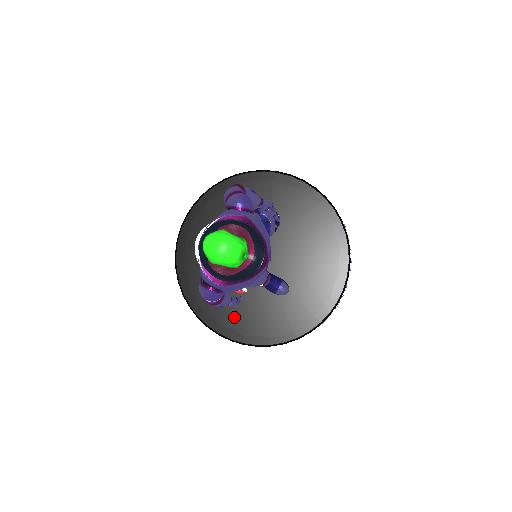
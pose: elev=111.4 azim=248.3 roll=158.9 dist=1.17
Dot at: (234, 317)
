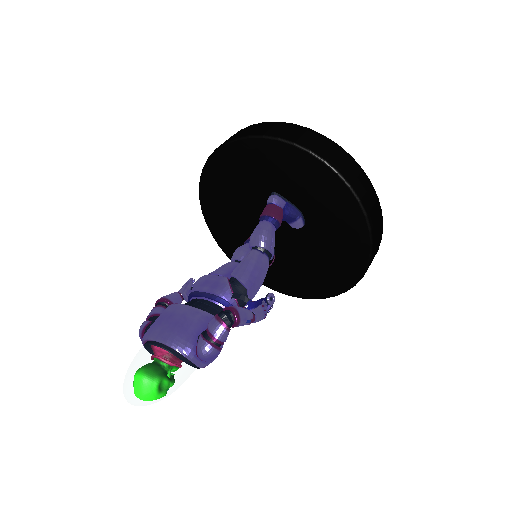
Dot at: (222, 221)
